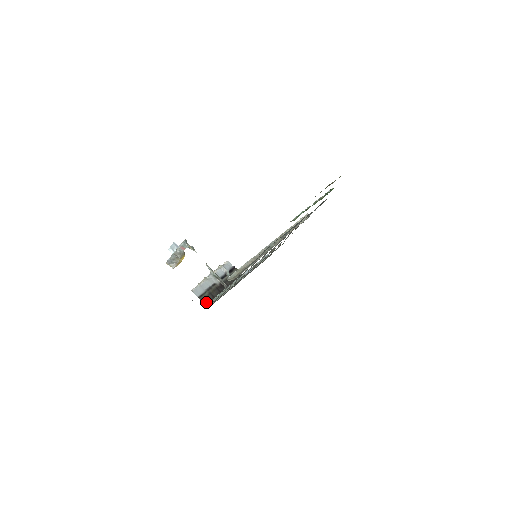
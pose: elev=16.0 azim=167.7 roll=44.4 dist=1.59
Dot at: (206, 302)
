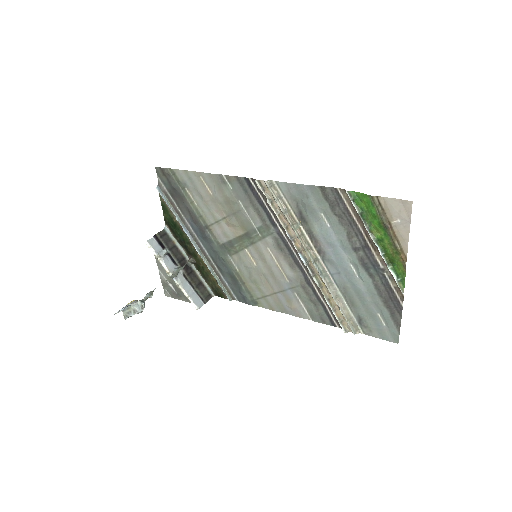
Dot at: (207, 295)
